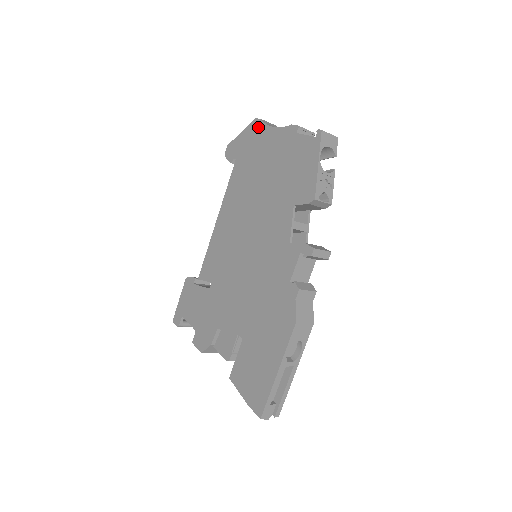
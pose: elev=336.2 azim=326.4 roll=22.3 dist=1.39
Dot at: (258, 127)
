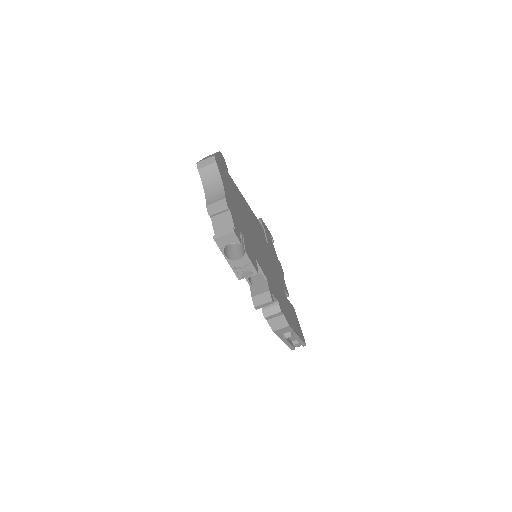
Dot at: occluded
